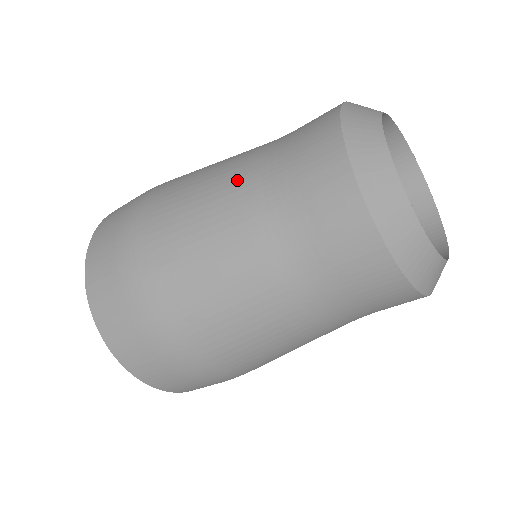
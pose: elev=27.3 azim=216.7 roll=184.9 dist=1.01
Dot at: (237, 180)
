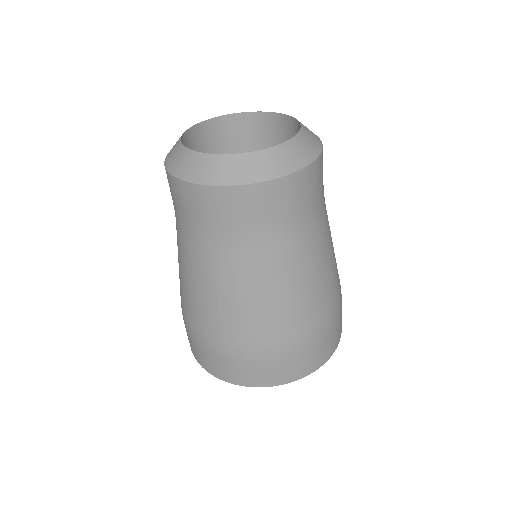
Dot at: occluded
